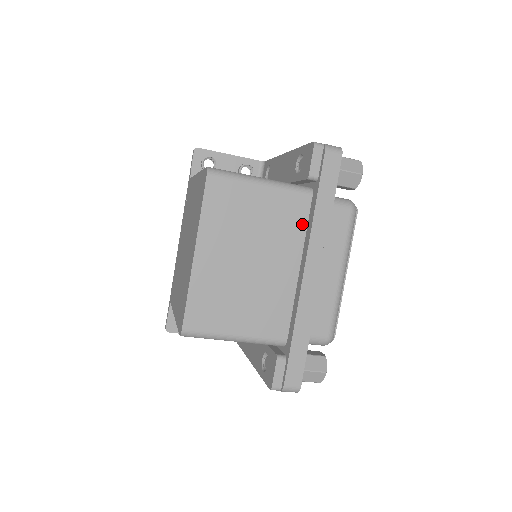
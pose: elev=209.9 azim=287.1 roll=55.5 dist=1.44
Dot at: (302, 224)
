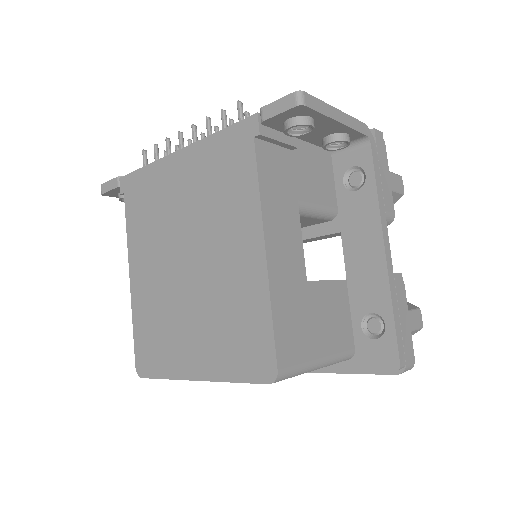
Dot at: occluded
